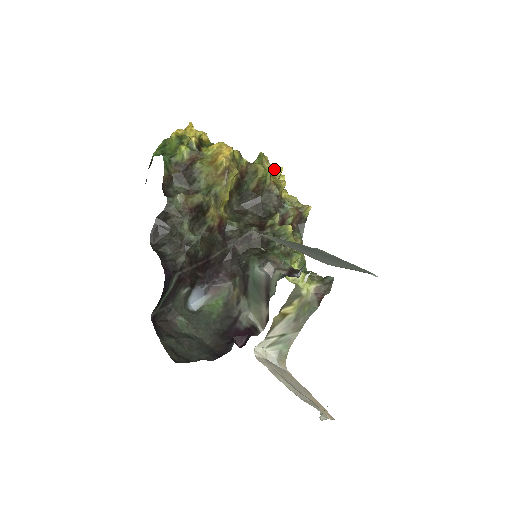
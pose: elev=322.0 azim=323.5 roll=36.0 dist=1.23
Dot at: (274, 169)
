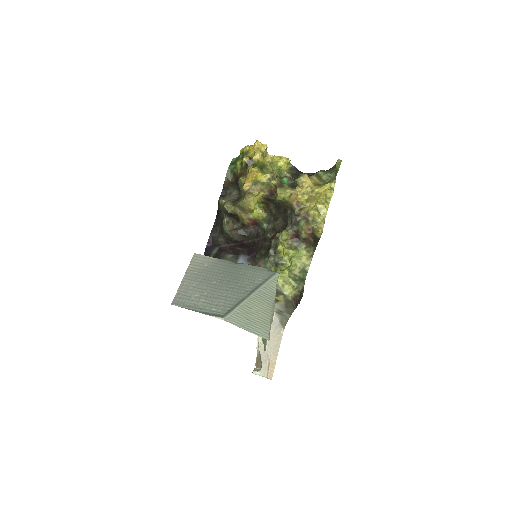
Dot at: (324, 184)
